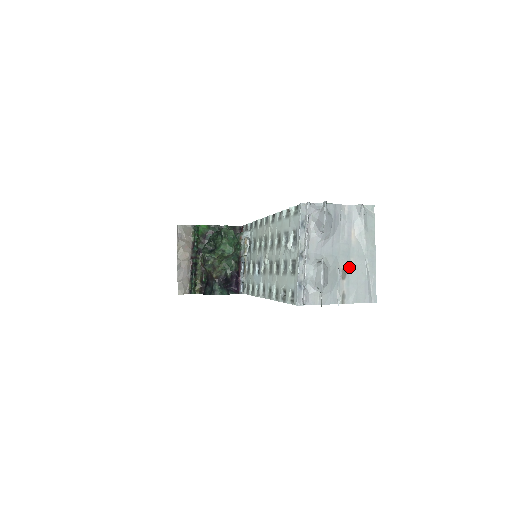
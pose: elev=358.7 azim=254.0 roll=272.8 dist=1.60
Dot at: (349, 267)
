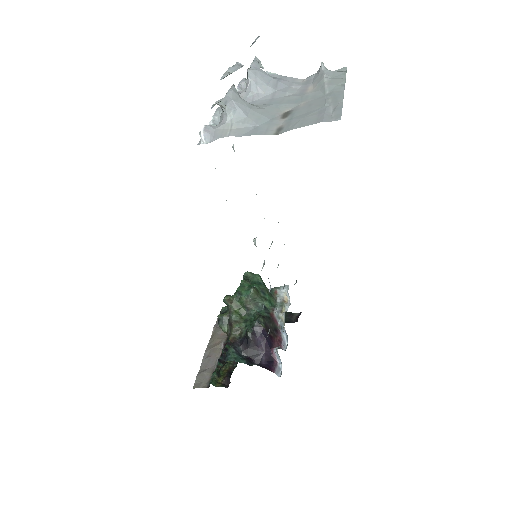
Dot at: (296, 108)
